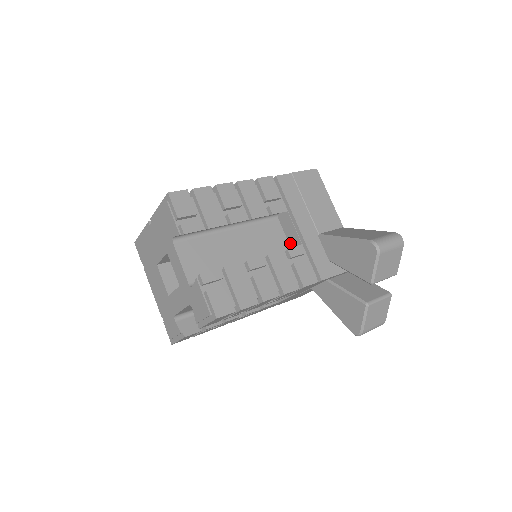
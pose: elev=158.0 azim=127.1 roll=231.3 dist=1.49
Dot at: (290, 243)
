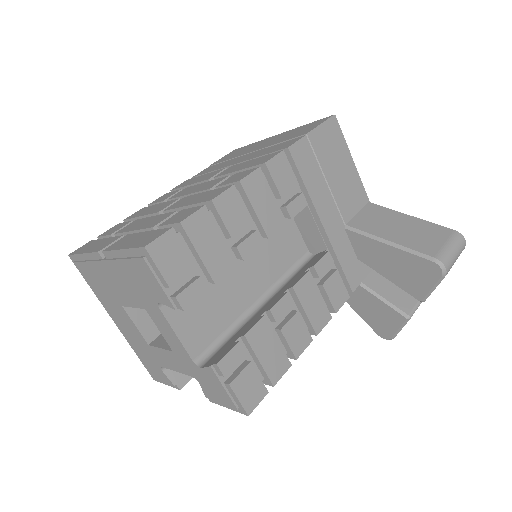
Dot at: (305, 238)
